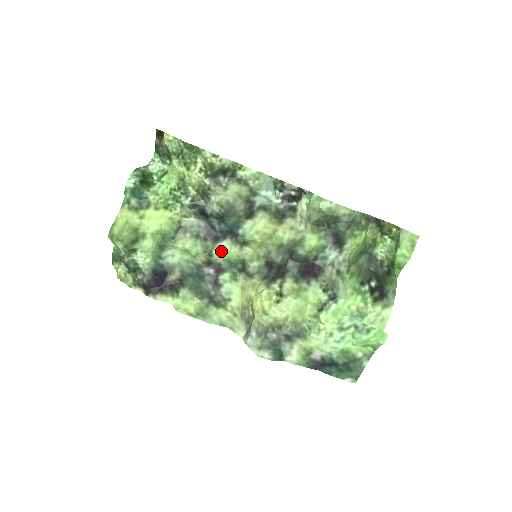
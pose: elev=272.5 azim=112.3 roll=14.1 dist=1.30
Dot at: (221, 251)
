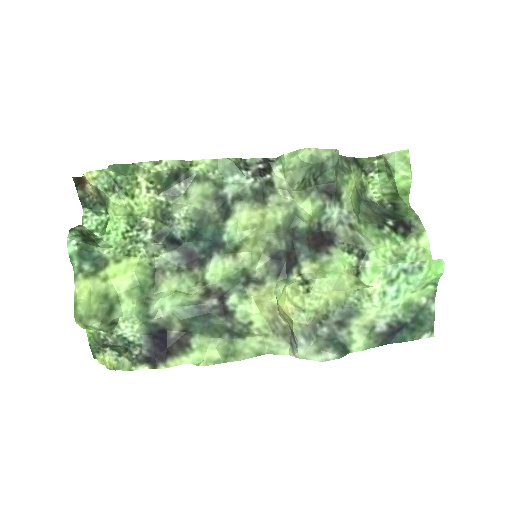
Dot at: (214, 272)
